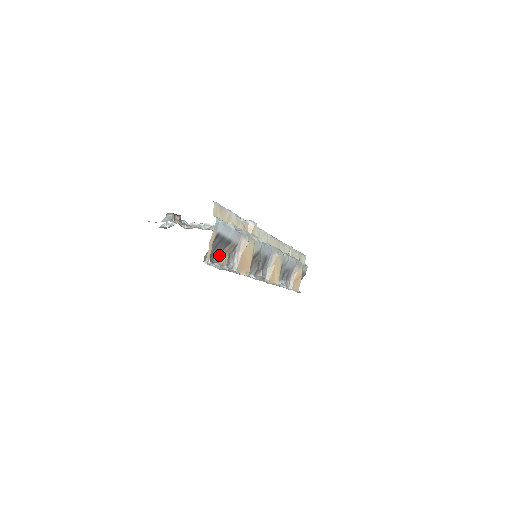
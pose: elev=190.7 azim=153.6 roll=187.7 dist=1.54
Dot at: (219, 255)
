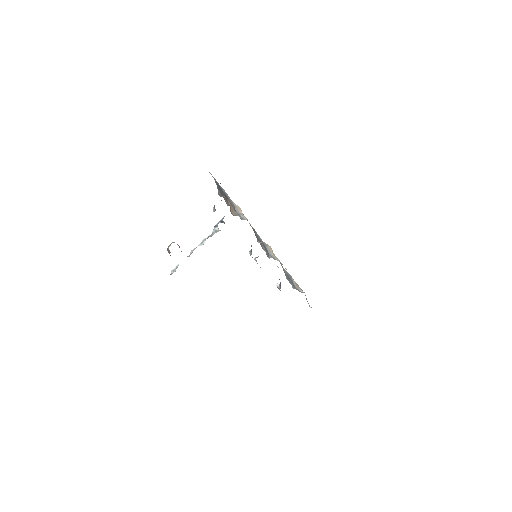
Dot at: (228, 204)
